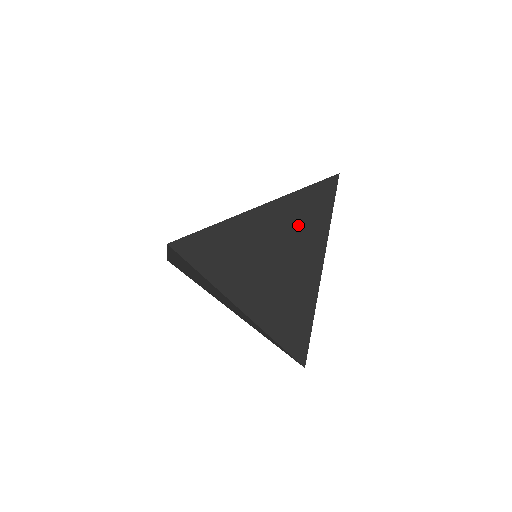
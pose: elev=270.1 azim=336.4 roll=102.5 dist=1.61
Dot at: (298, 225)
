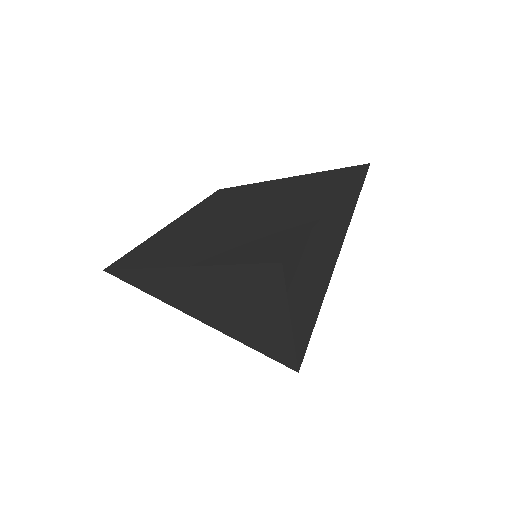
Dot at: (240, 290)
